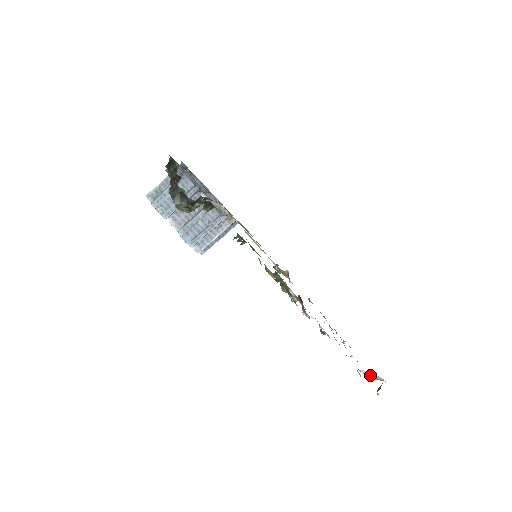
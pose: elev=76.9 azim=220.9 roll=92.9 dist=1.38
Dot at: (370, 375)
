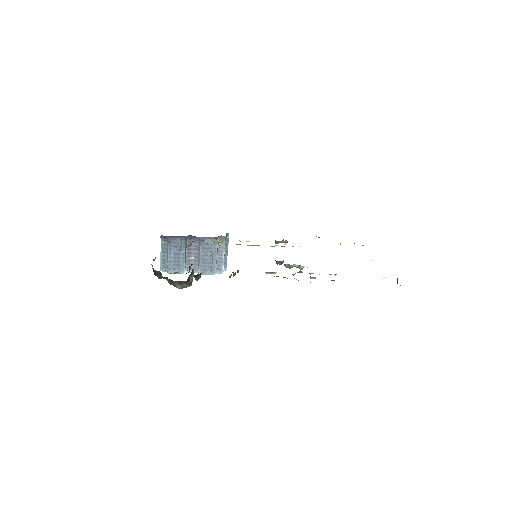
Dot at: occluded
